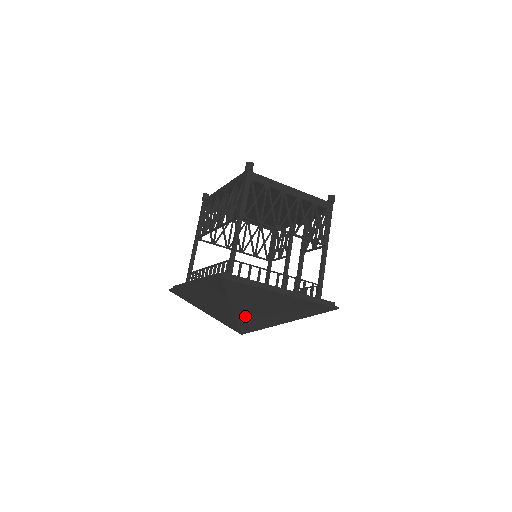
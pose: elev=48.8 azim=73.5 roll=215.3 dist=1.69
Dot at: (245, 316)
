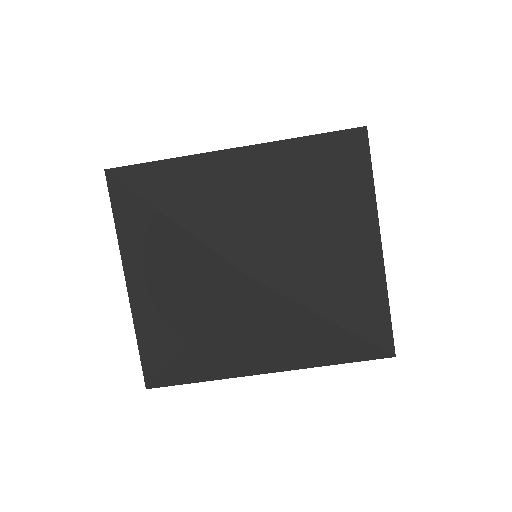
Dot at: (303, 234)
